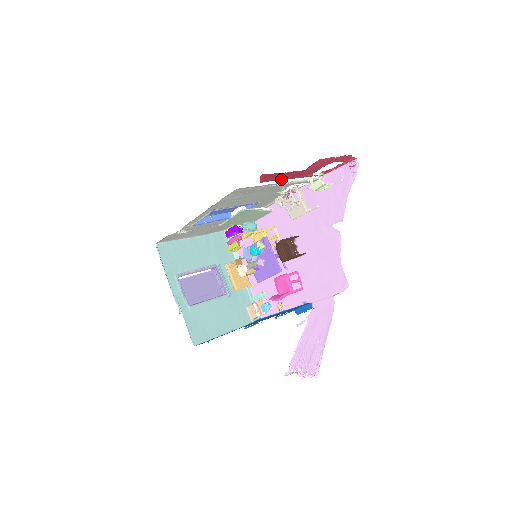
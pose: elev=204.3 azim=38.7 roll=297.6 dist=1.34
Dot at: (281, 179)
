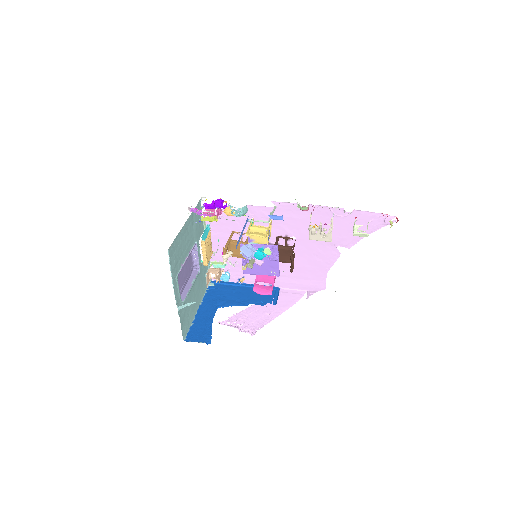
Dot at: occluded
